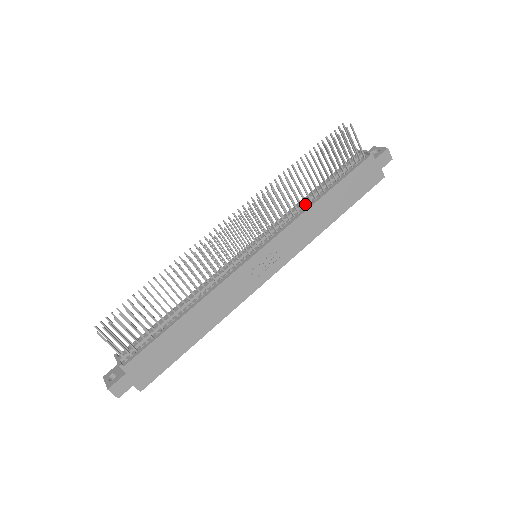
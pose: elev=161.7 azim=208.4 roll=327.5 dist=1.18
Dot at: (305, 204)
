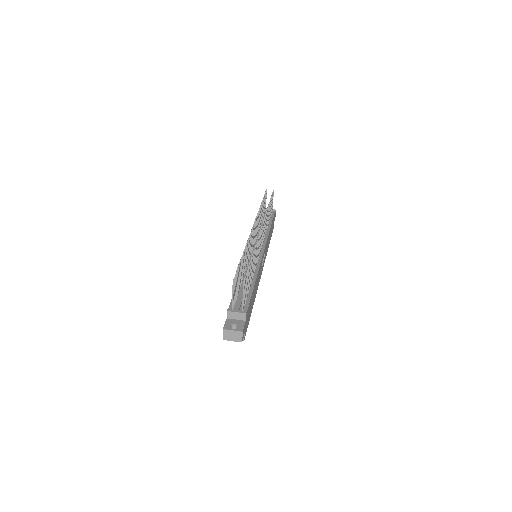
Dot at: (266, 229)
